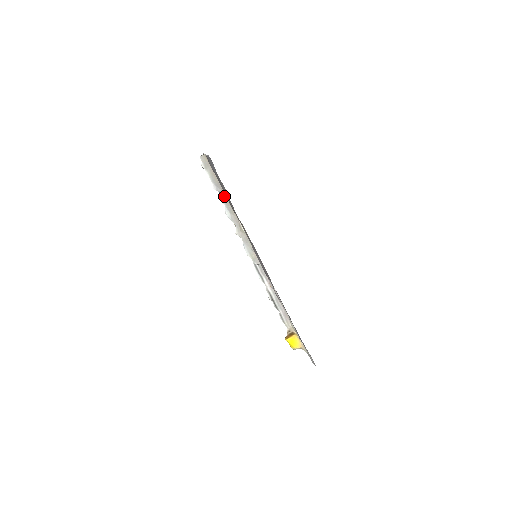
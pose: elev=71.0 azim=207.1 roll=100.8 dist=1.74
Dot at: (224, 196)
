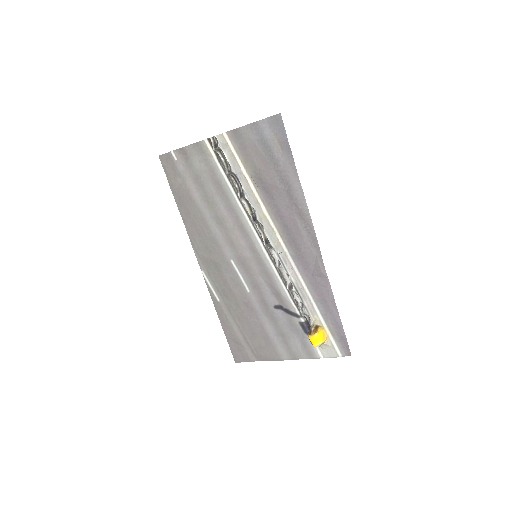
Dot at: (244, 179)
